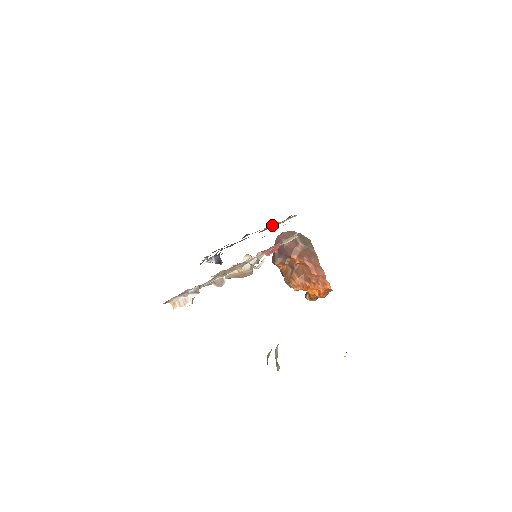
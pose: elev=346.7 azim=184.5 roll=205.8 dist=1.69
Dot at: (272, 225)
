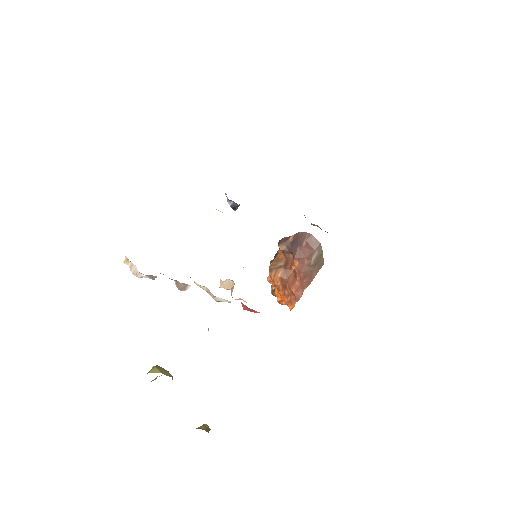
Dot at: occluded
